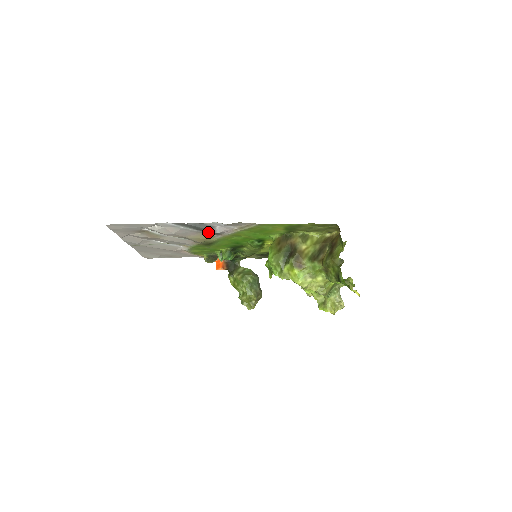
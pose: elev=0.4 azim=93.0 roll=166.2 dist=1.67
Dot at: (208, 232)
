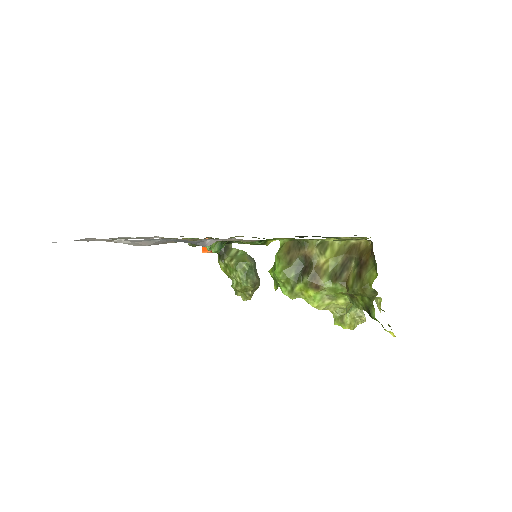
Dot at: occluded
